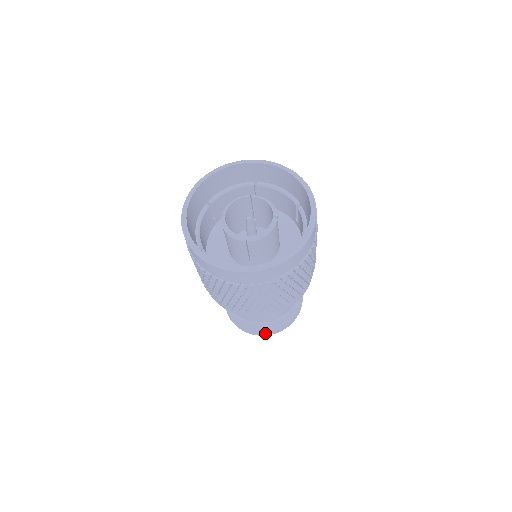
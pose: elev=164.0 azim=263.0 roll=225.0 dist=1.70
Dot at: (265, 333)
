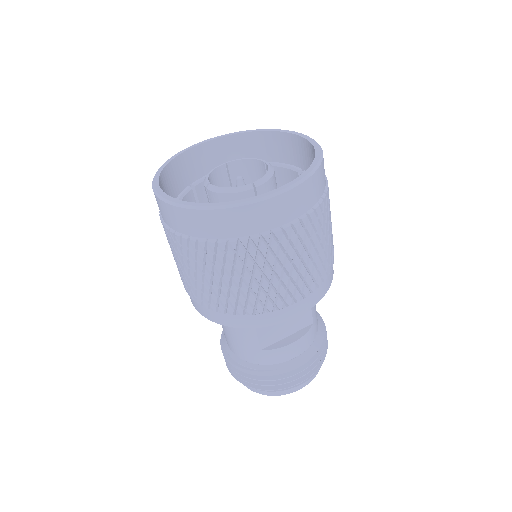
Dot at: (231, 370)
